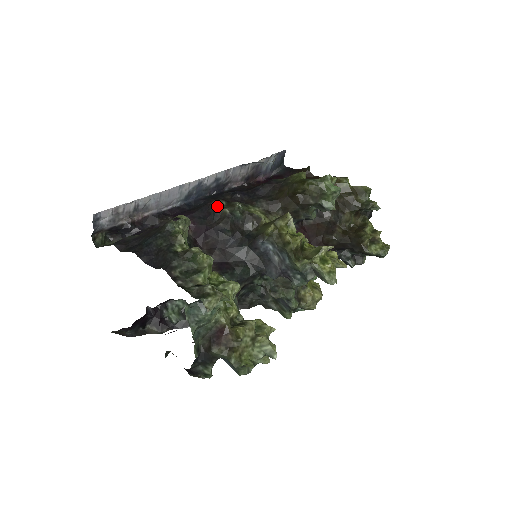
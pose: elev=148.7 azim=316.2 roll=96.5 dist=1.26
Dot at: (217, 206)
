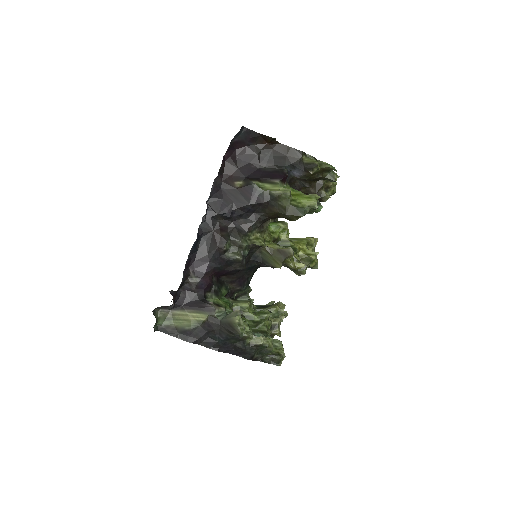
Dot at: (226, 250)
